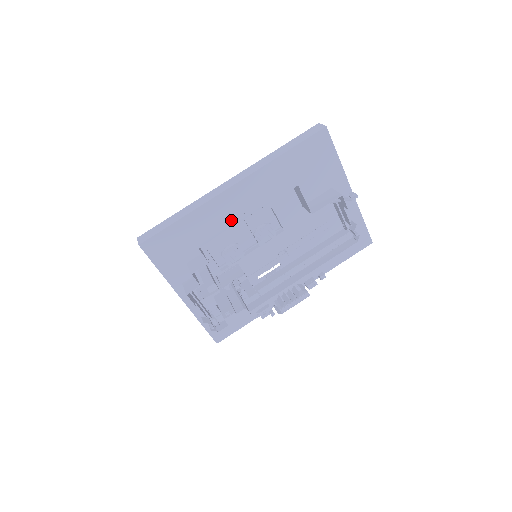
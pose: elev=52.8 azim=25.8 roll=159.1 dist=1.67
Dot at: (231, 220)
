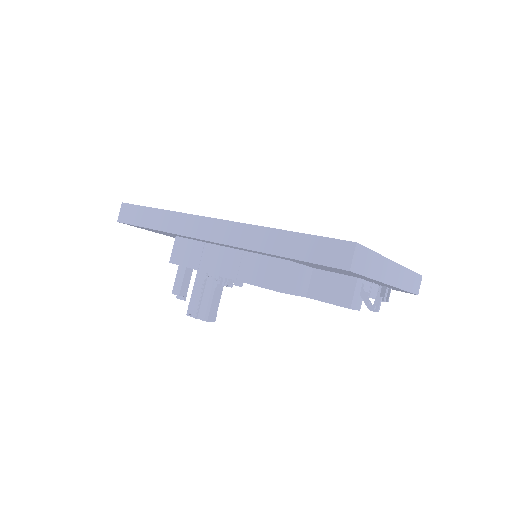
Dot at: (208, 257)
